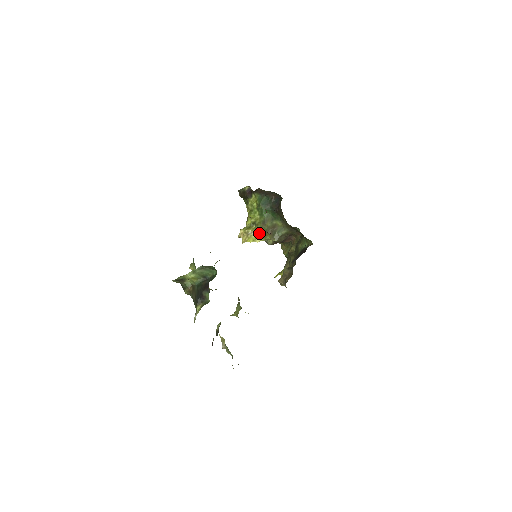
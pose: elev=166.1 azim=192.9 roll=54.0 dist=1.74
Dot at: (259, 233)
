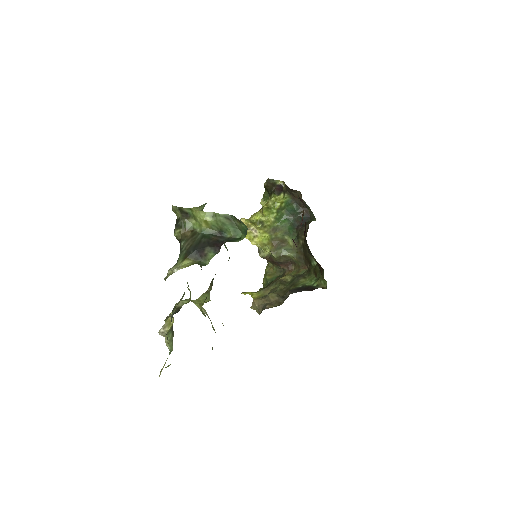
Dot at: (261, 236)
